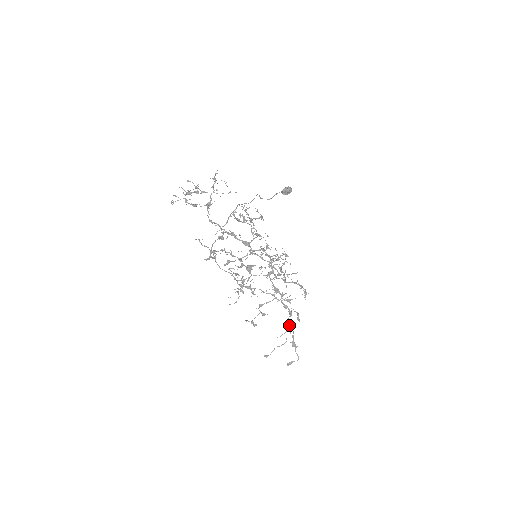
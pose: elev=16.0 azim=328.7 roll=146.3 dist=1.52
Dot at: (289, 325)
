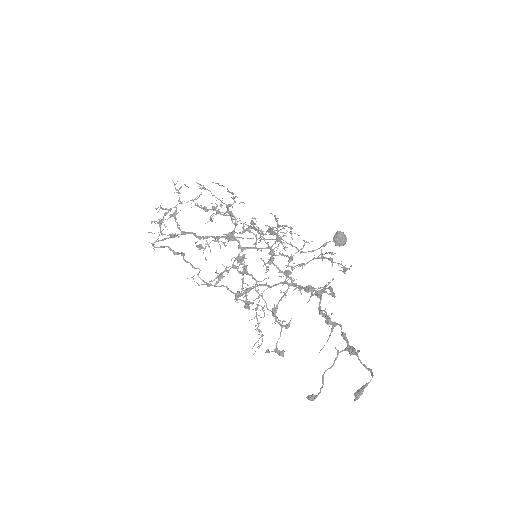
Dot at: (326, 316)
